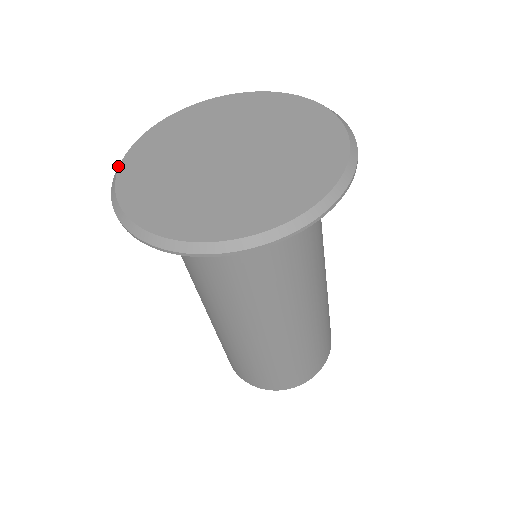
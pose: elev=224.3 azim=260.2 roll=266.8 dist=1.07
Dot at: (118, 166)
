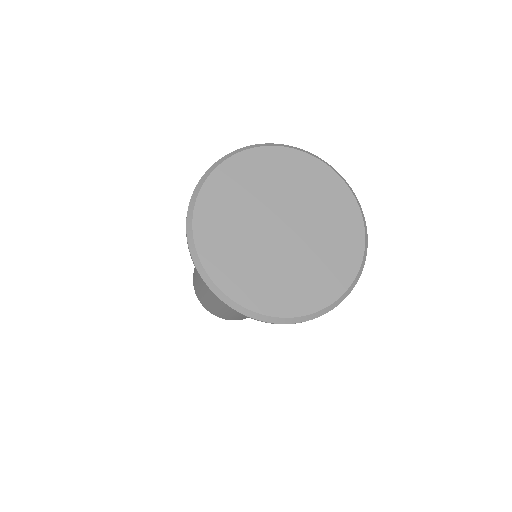
Dot at: (191, 202)
